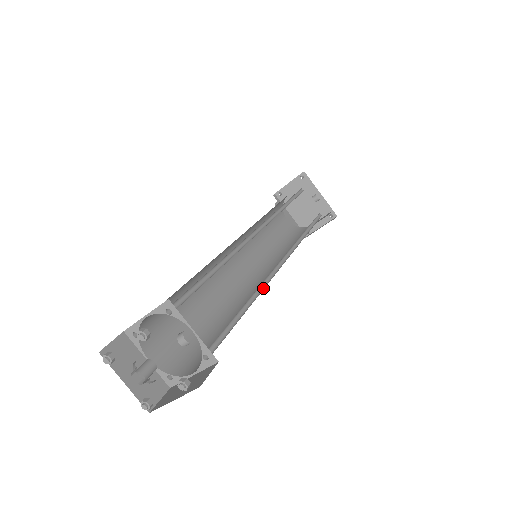
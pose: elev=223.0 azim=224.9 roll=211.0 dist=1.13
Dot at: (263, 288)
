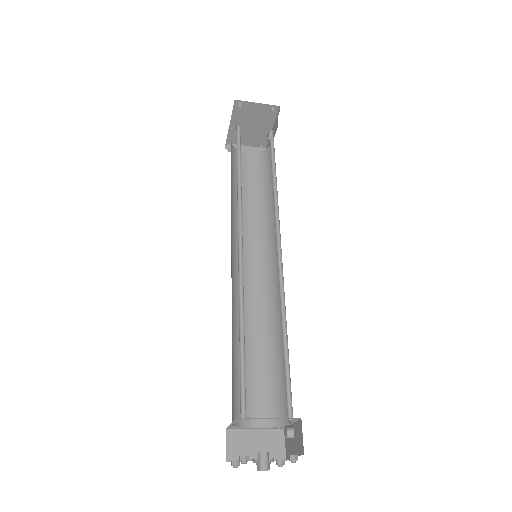
Dot at: (271, 314)
